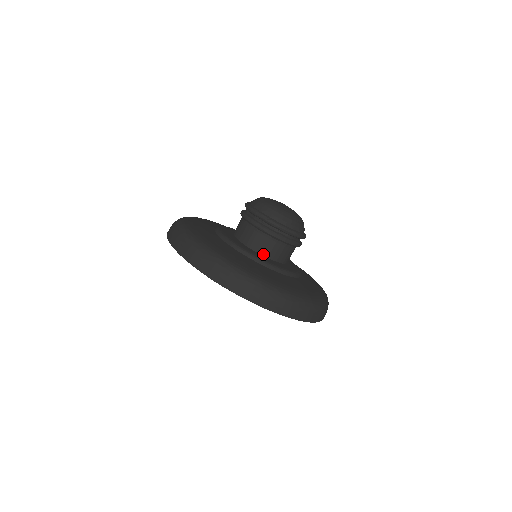
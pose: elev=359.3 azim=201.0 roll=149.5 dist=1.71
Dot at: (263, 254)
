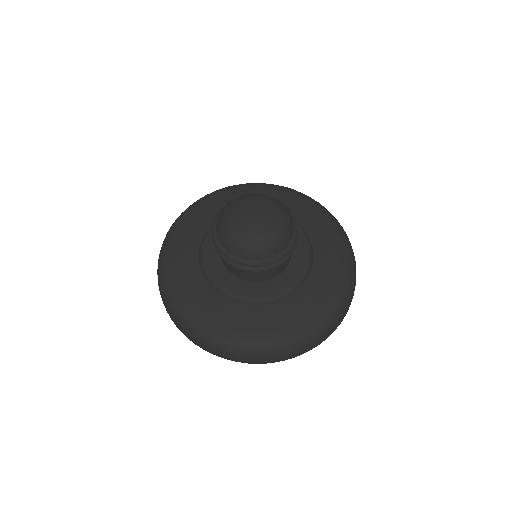
Dot at: (236, 276)
